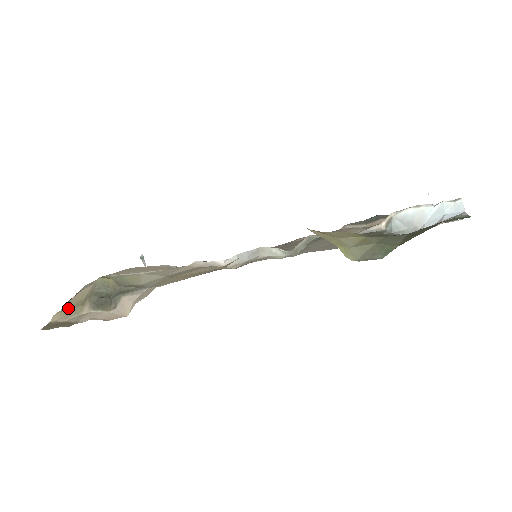
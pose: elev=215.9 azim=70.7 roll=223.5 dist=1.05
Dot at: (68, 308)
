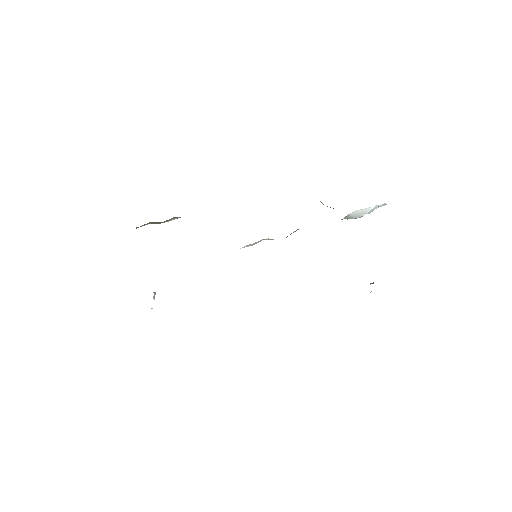
Dot at: occluded
